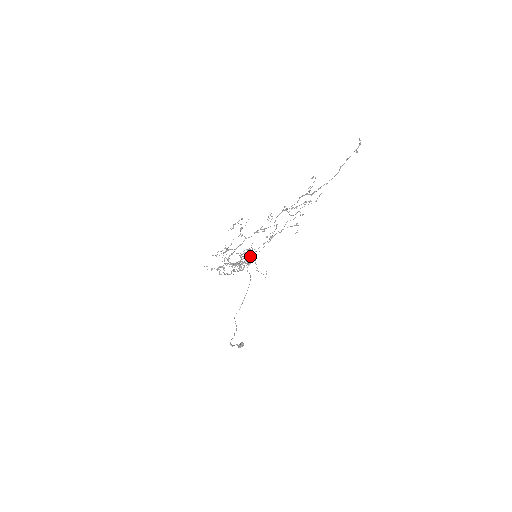
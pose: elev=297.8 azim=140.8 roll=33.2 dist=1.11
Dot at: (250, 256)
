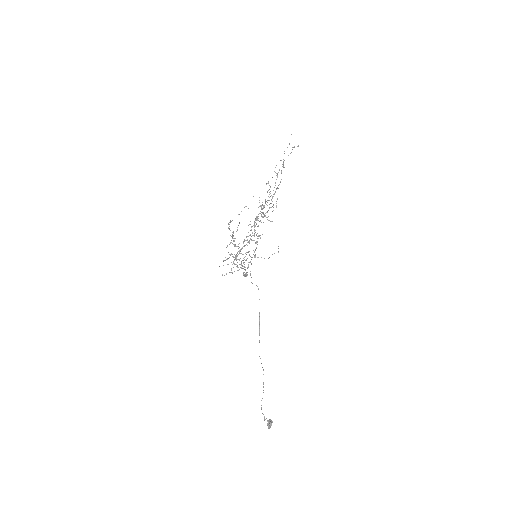
Dot at: (266, 204)
